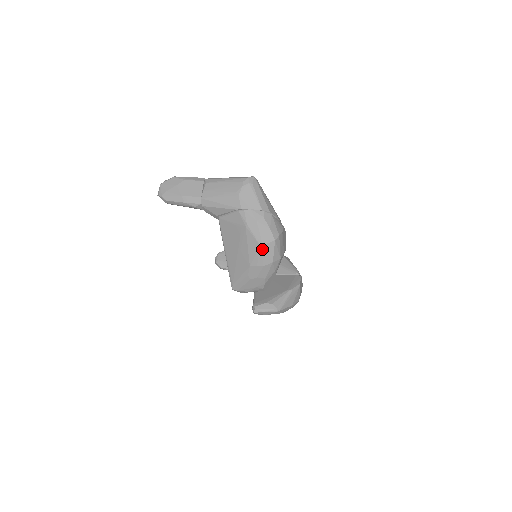
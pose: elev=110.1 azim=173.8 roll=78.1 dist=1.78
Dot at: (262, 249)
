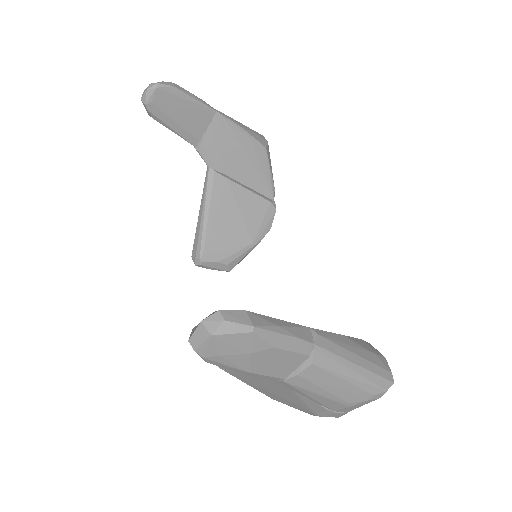
Dot at: occluded
